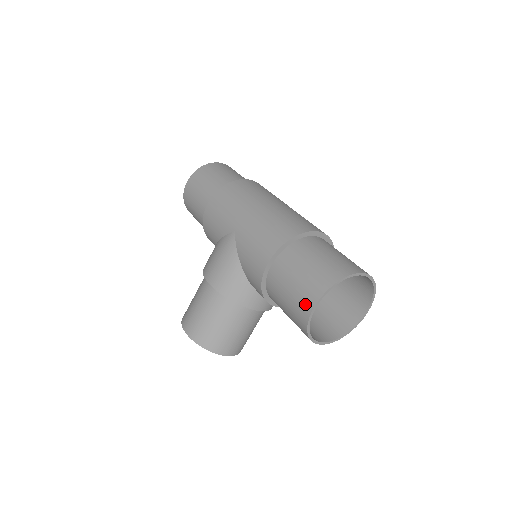
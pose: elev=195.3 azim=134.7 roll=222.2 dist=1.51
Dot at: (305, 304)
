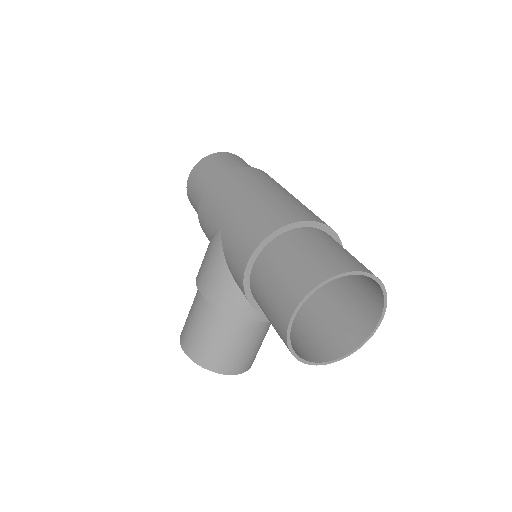
Dot at: (282, 314)
